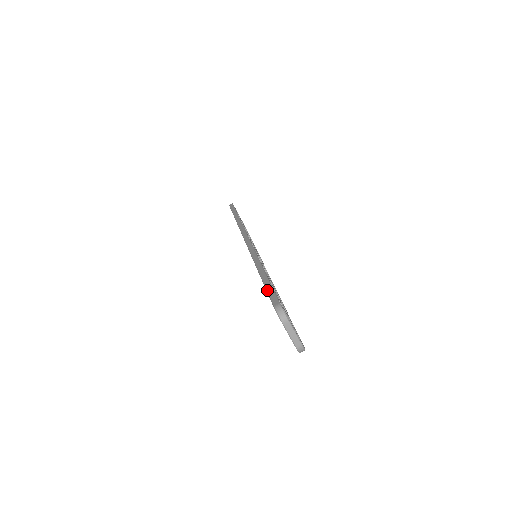
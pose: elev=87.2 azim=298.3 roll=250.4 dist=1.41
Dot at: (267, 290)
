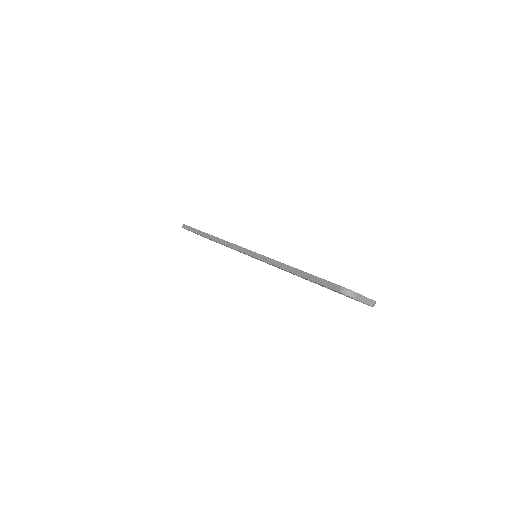
Dot at: (316, 282)
